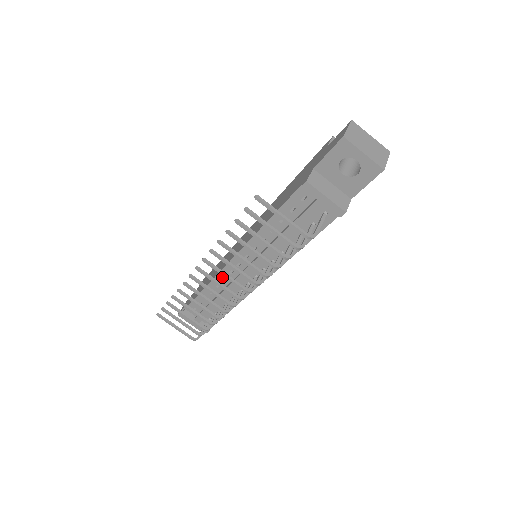
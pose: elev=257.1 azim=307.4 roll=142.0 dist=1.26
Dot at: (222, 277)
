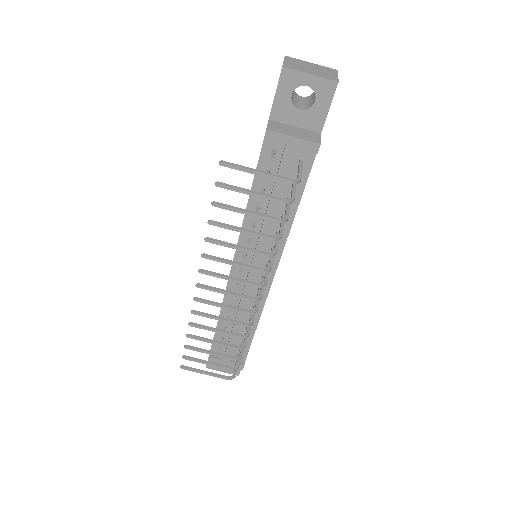
Dot at: occluded
